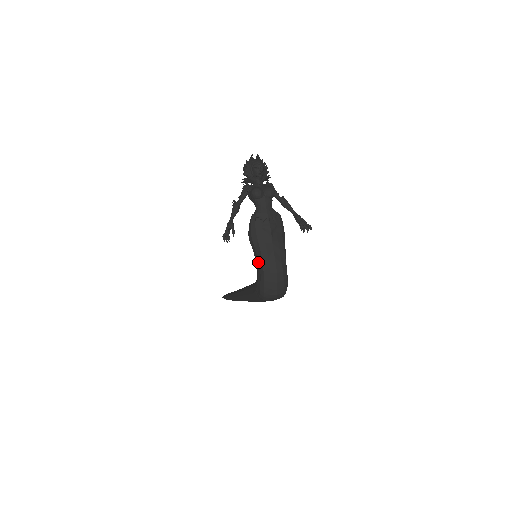
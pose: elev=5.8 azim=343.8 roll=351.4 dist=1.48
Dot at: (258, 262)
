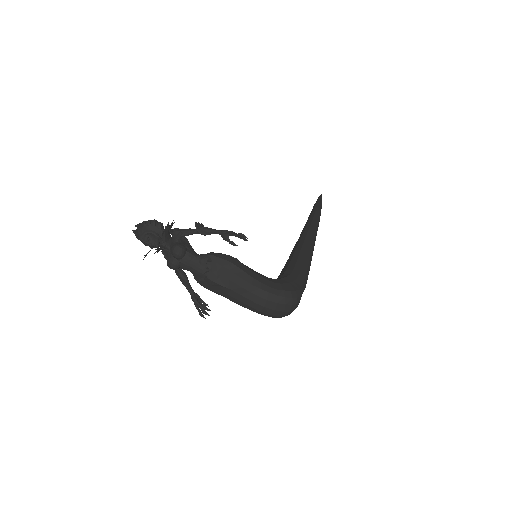
Dot at: occluded
